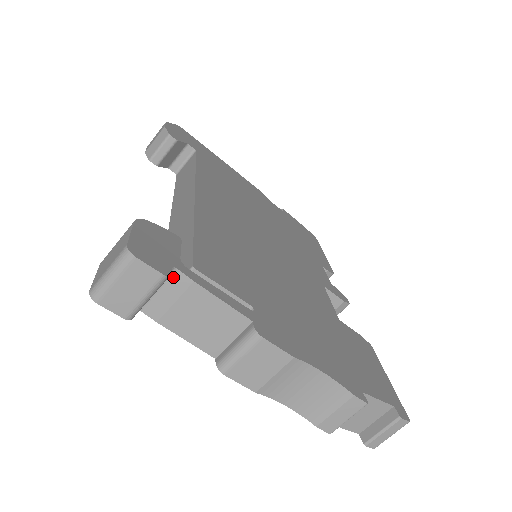
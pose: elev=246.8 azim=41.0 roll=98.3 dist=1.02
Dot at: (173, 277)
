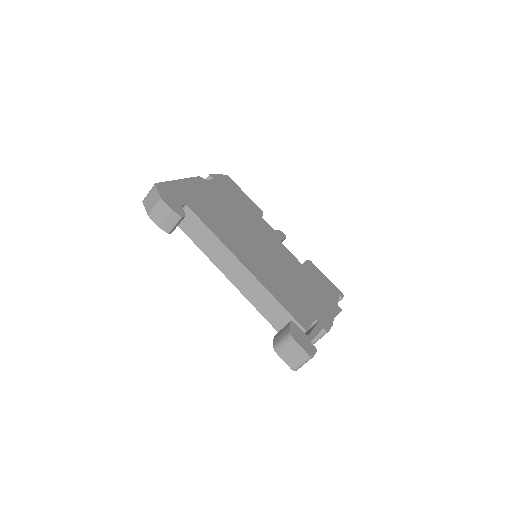
Dot at: occluded
